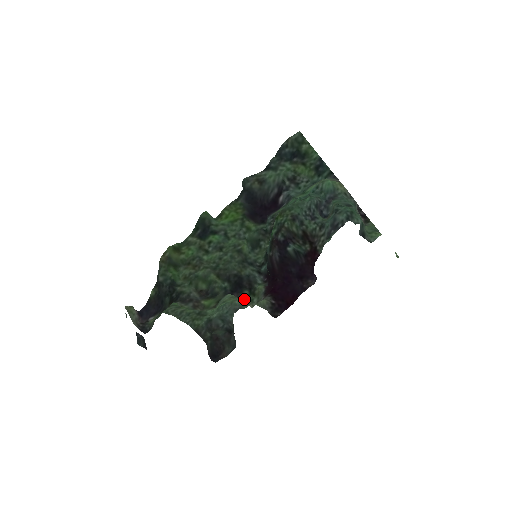
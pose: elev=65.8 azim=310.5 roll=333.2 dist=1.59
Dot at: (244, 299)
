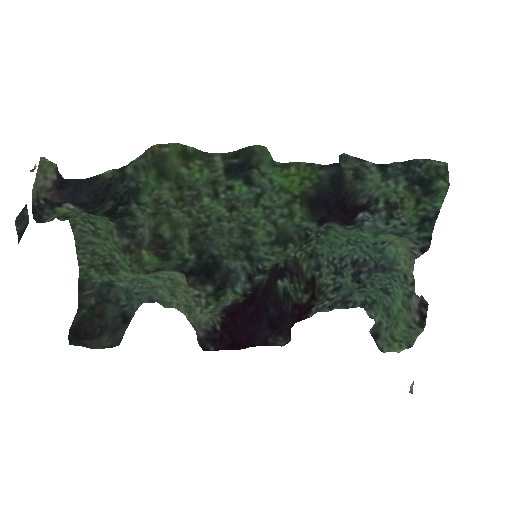
Dot at: (197, 294)
